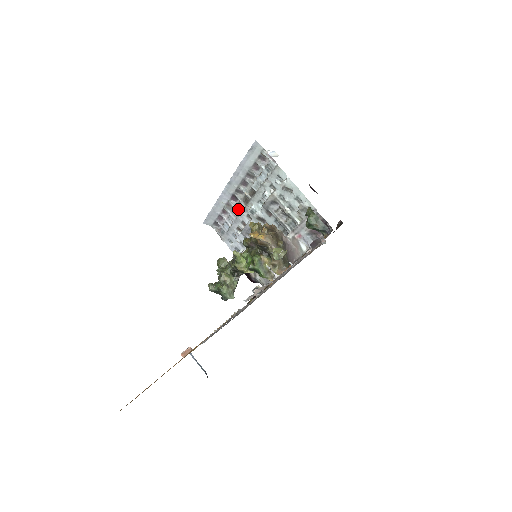
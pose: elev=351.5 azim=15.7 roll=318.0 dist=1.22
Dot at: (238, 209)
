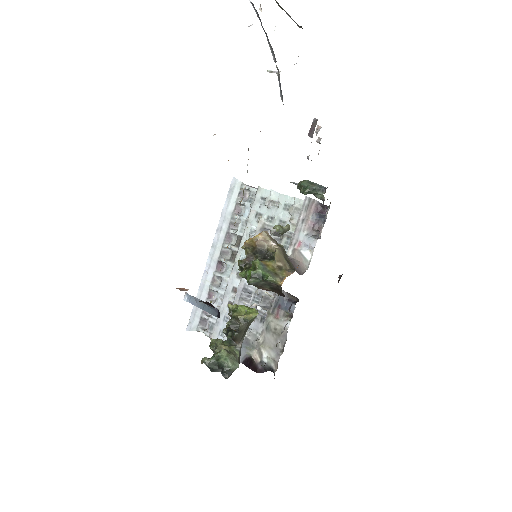
Dot at: (226, 276)
